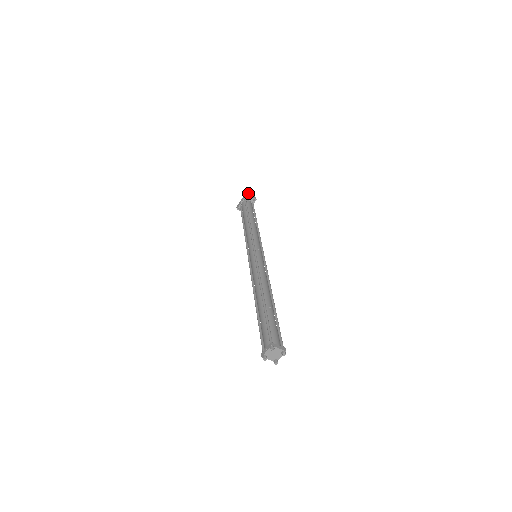
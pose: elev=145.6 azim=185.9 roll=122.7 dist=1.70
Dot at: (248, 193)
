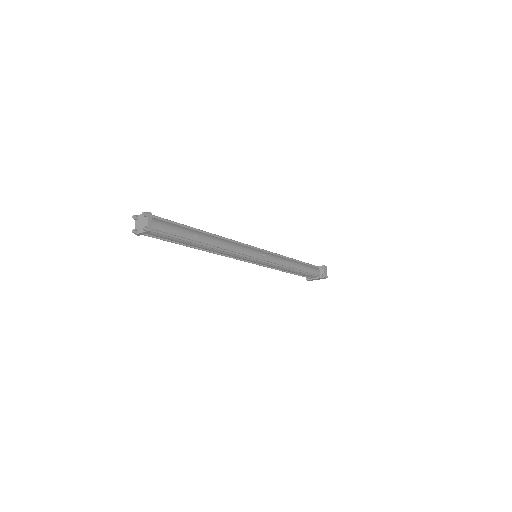
Dot at: (326, 268)
